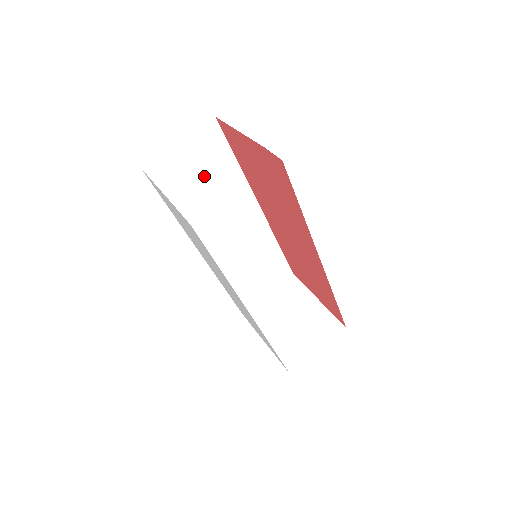
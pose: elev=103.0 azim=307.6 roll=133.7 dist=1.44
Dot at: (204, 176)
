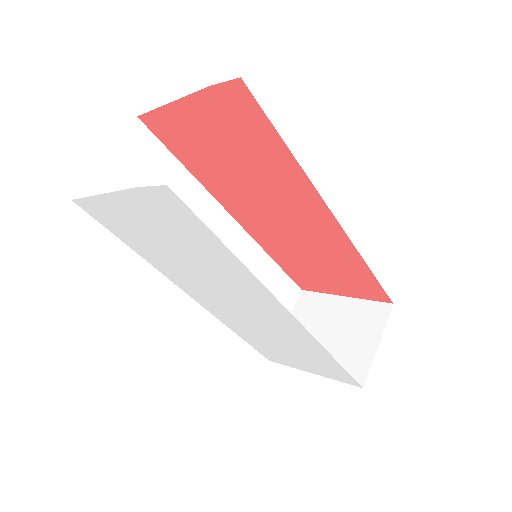
Dot at: occluded
